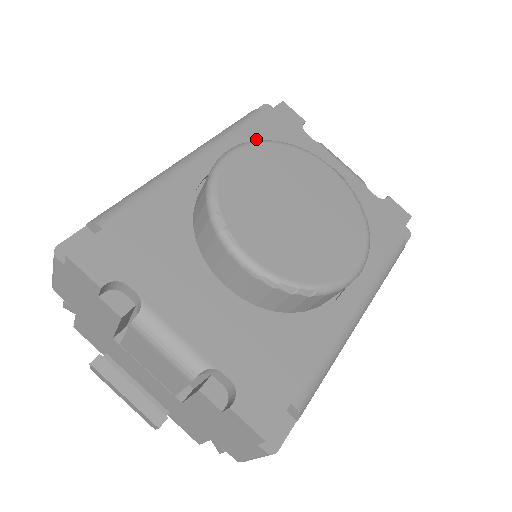
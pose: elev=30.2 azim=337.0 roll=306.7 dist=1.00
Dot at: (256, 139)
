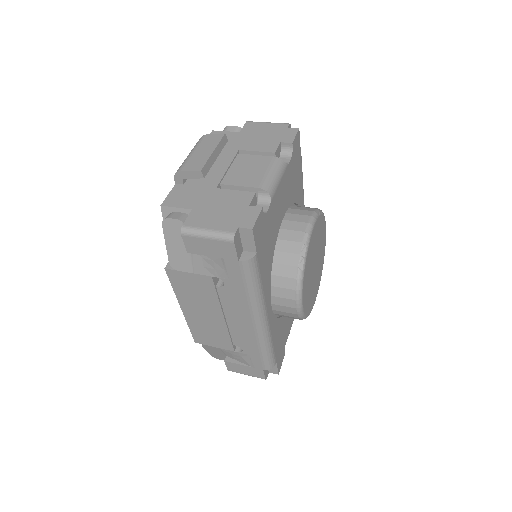
Dot at: (265, 268)
